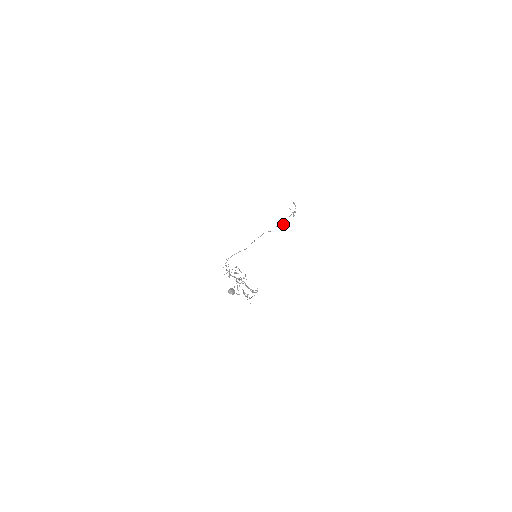
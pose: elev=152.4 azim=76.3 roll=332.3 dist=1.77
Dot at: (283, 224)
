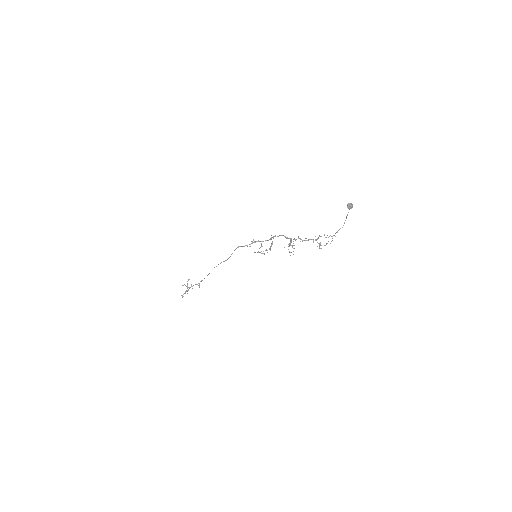
Dot at: (199, 285)
